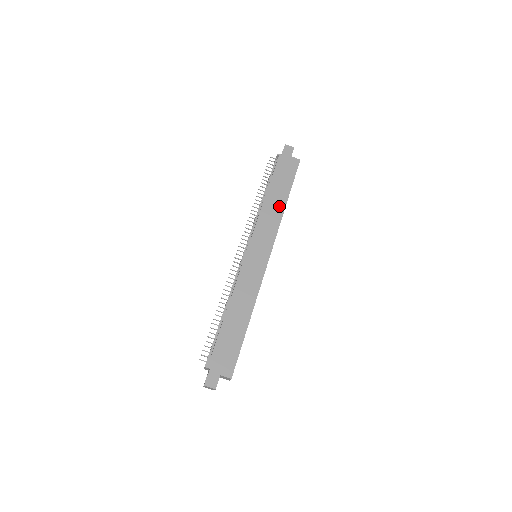
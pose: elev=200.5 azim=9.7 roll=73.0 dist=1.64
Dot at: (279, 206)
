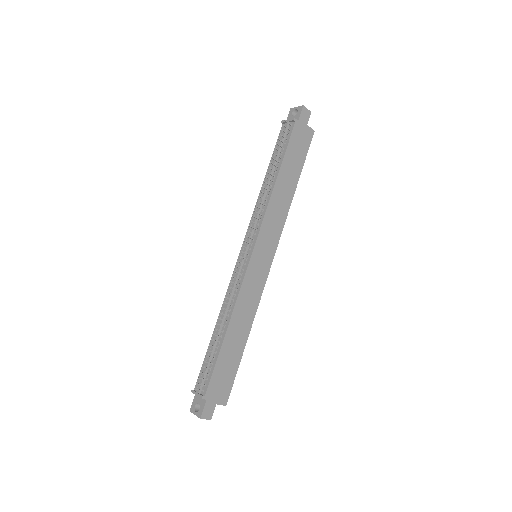
Dot at: (288, 194)
